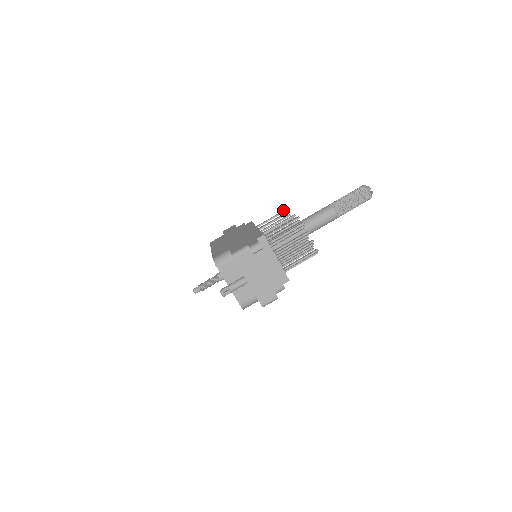
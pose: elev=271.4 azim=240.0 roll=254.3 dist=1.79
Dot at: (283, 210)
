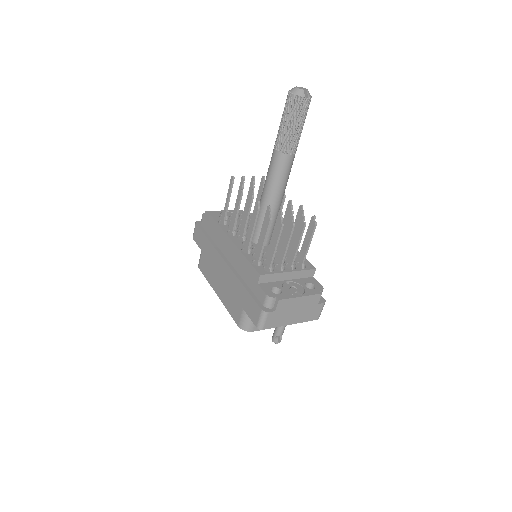
Dot at: occluded
